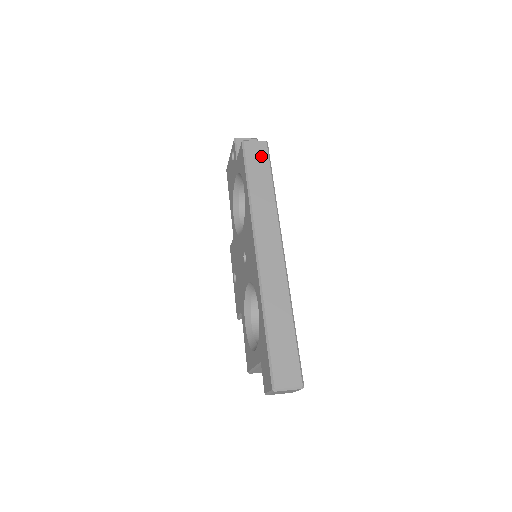
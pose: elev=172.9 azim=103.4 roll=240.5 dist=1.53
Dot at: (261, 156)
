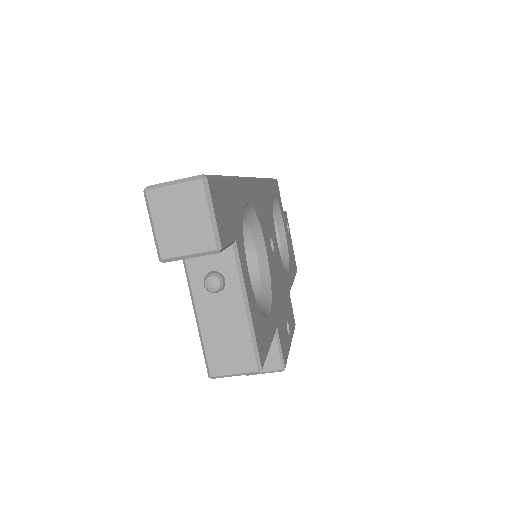
Dot at: occluded
